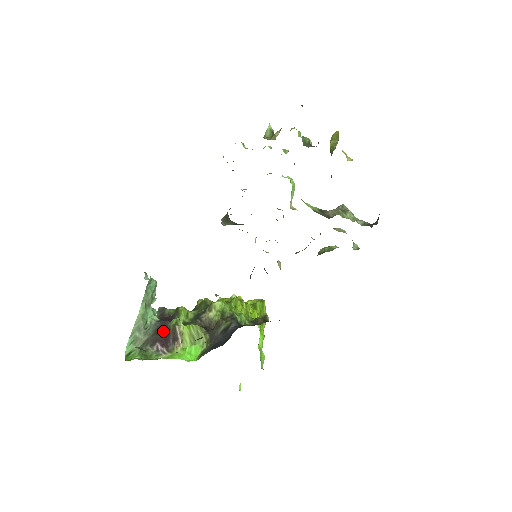
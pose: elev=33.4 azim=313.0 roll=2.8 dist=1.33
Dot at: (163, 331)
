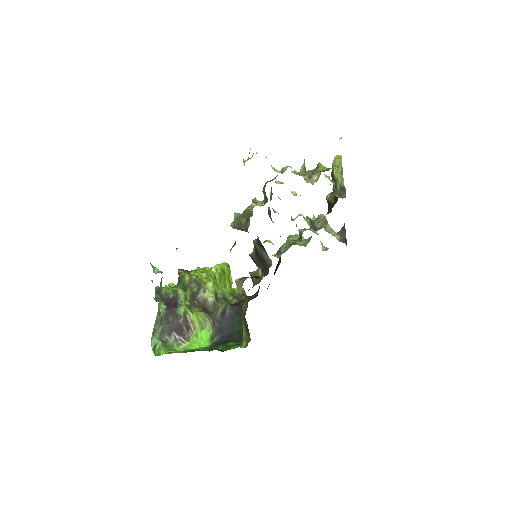
Dot at: (175, 320)
